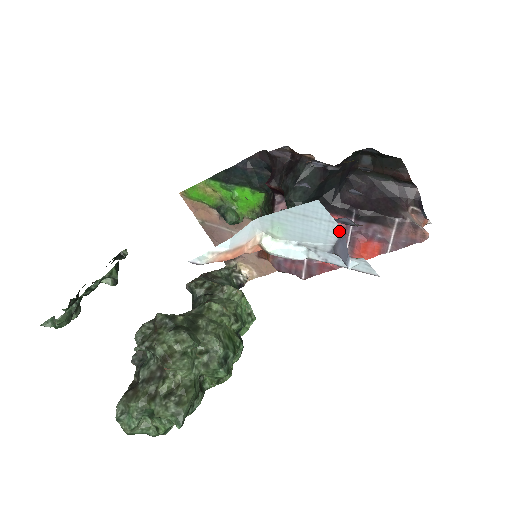
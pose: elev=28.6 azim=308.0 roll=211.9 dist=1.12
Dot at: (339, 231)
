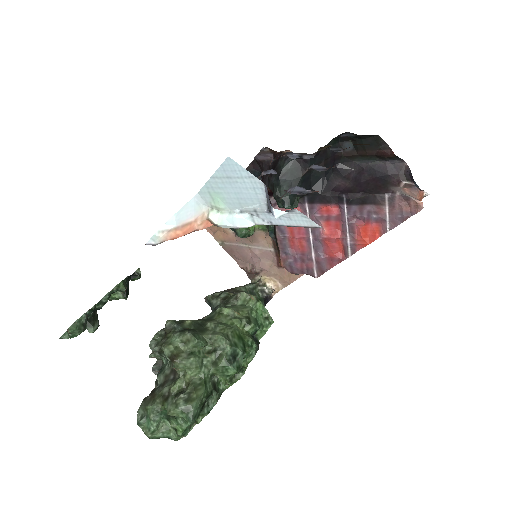
Dot at: (262, 185)
